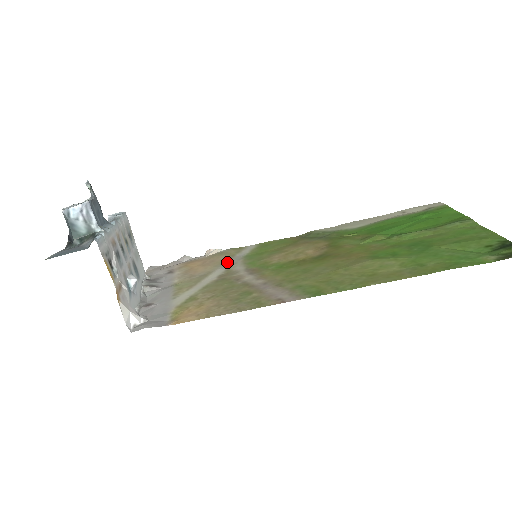
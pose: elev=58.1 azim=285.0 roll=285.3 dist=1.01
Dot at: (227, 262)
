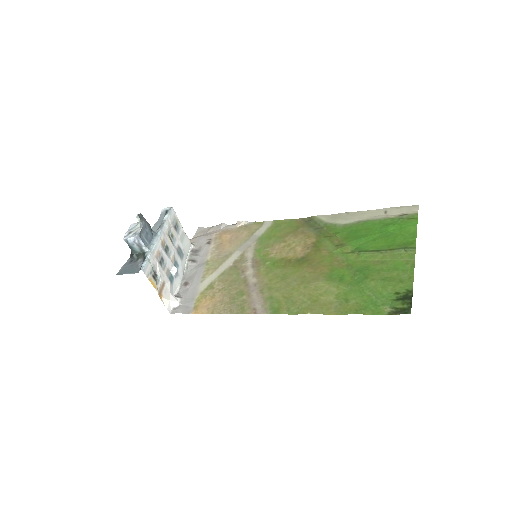
Dot at: (245, 243)
